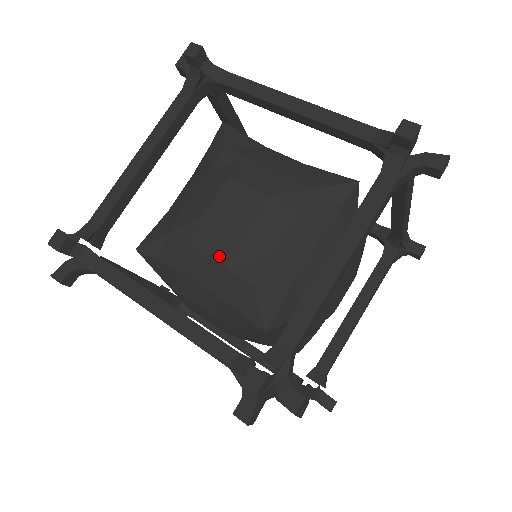
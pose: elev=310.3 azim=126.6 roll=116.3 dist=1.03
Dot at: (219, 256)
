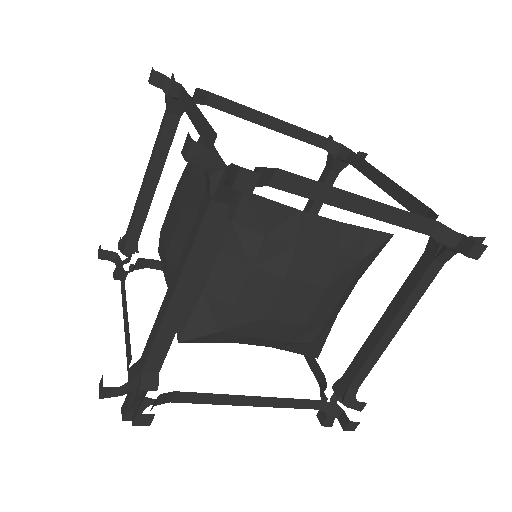
Dot at: (164, 267)
